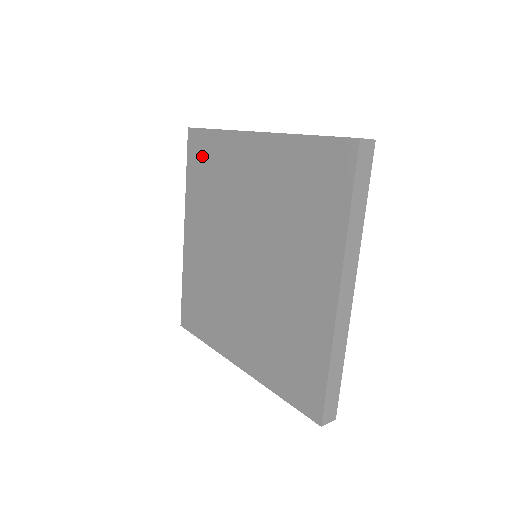
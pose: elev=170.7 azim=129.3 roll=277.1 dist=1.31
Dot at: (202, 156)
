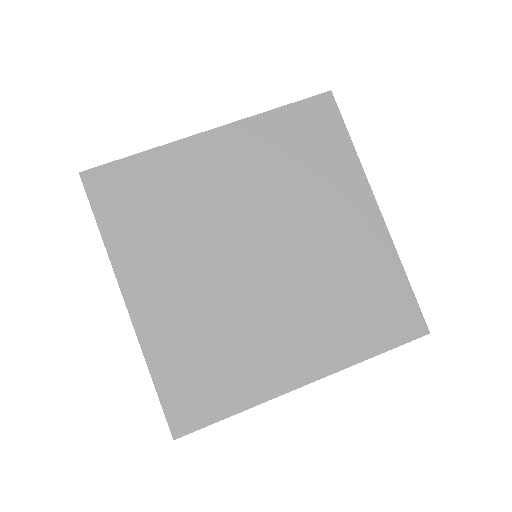
Dot at: (126, 191)
